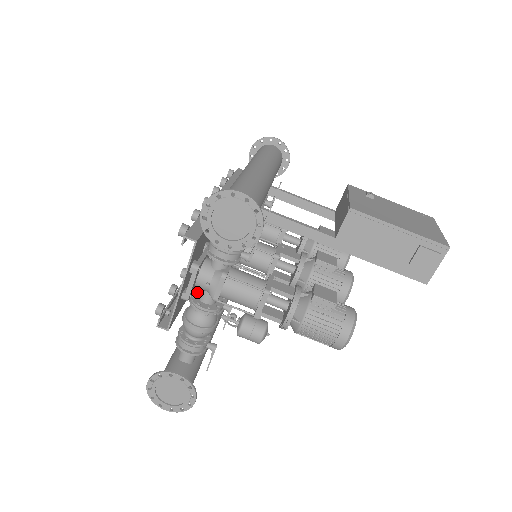
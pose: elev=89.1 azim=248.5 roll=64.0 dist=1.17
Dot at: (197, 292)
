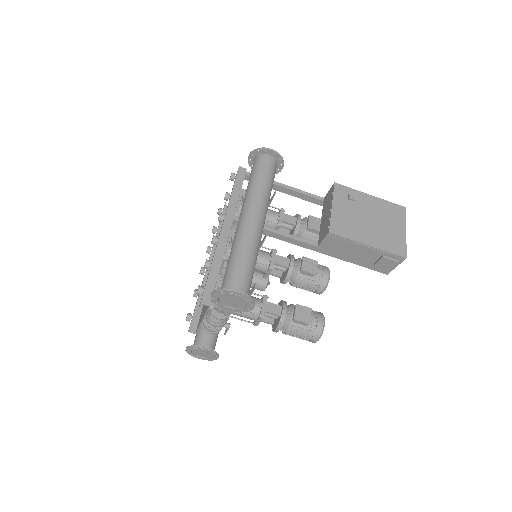
Dot at: occluded
